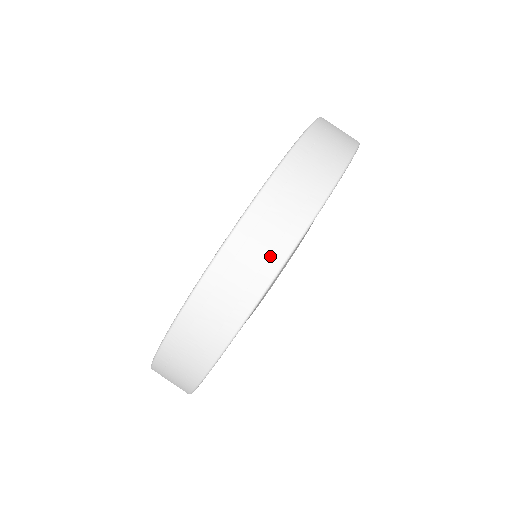
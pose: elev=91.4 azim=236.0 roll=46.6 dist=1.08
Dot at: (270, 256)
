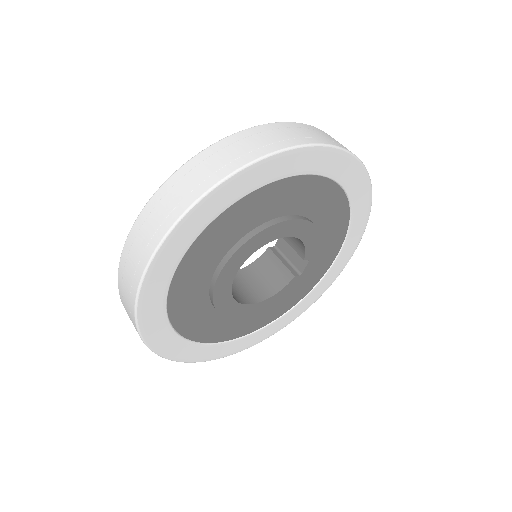
Dot at: (295, 139)
